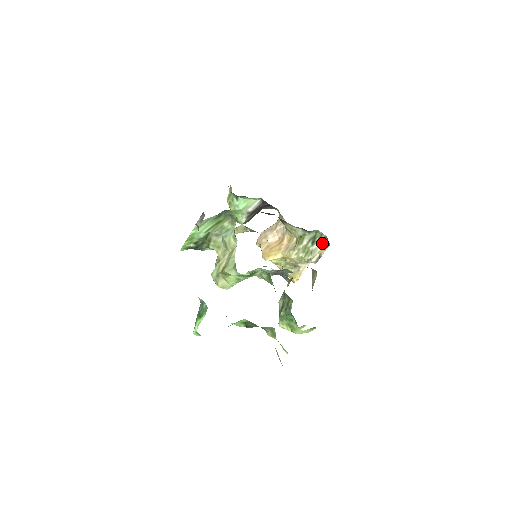
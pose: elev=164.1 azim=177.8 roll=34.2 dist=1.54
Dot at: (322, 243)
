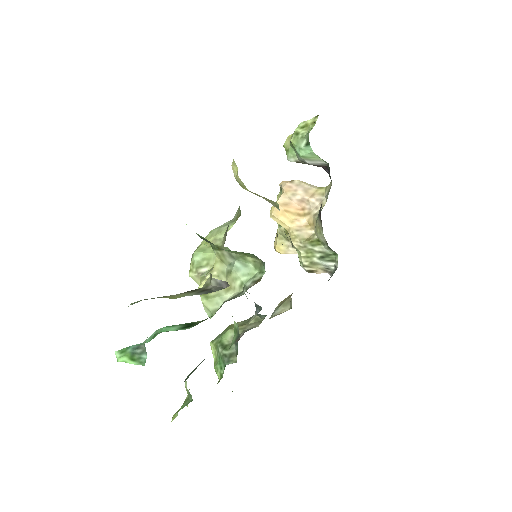
Dot at: (328, 266)
